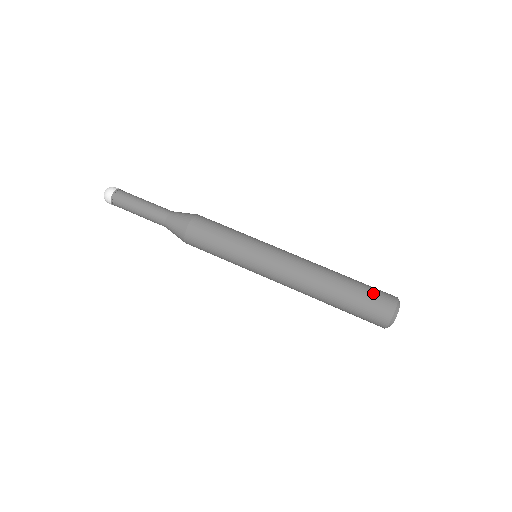
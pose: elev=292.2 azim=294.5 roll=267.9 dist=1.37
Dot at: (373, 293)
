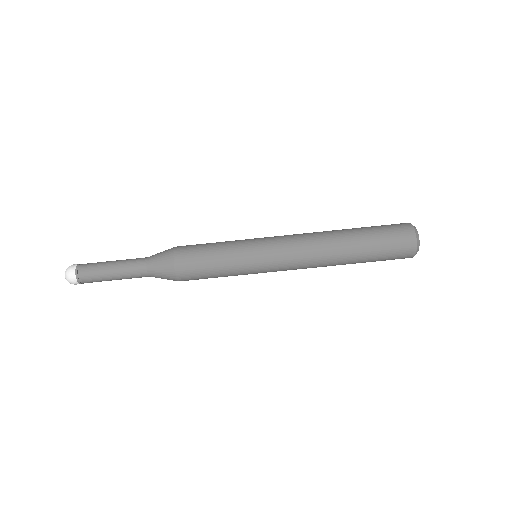
Dot at: (384, 226)
